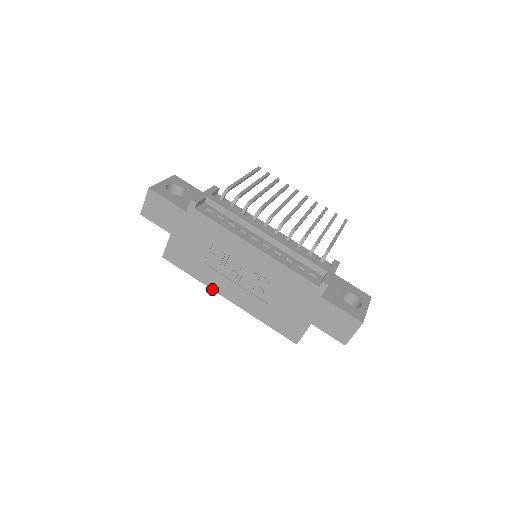
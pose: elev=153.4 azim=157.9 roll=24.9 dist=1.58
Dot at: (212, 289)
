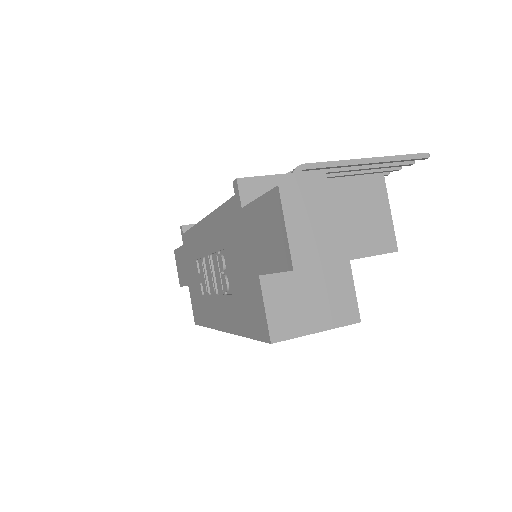
Dot at: (214, 328)
